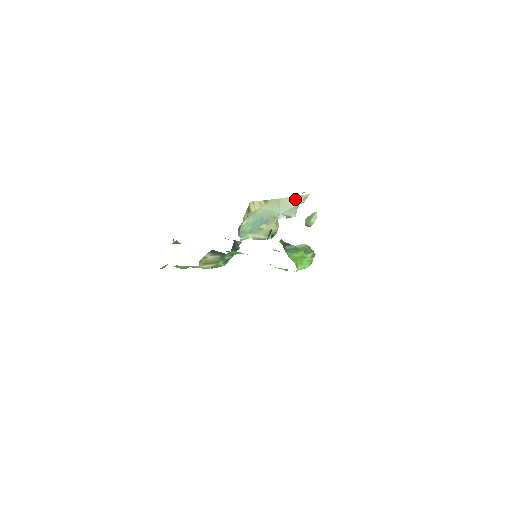
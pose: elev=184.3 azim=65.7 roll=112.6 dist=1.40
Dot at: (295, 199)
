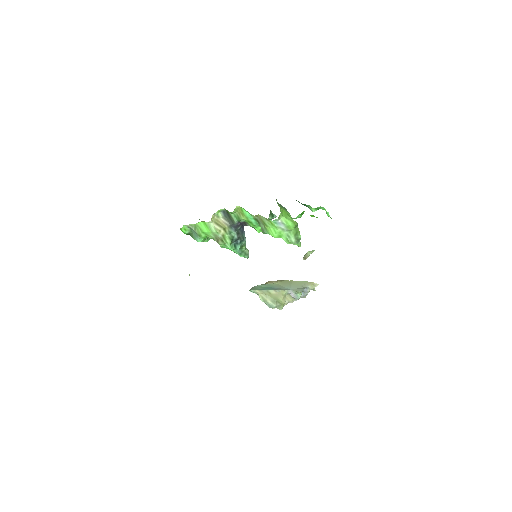
Dot at: (305, 283)
